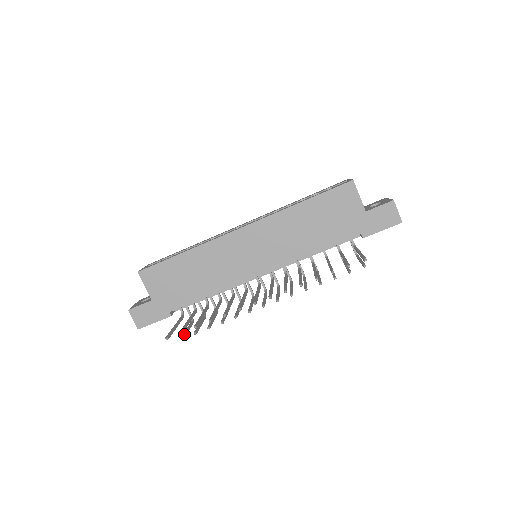
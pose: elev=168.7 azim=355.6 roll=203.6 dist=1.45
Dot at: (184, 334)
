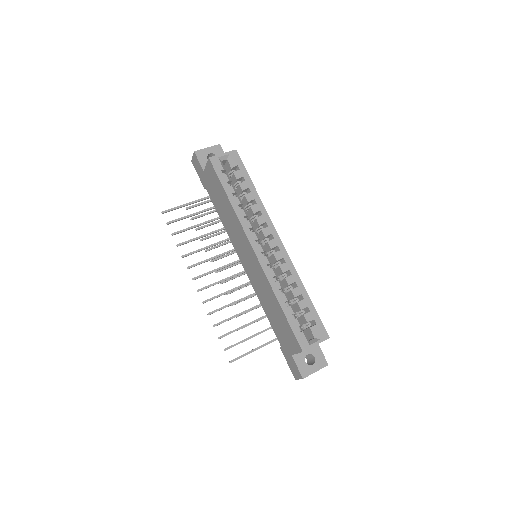
Dot at: (193, 207)
